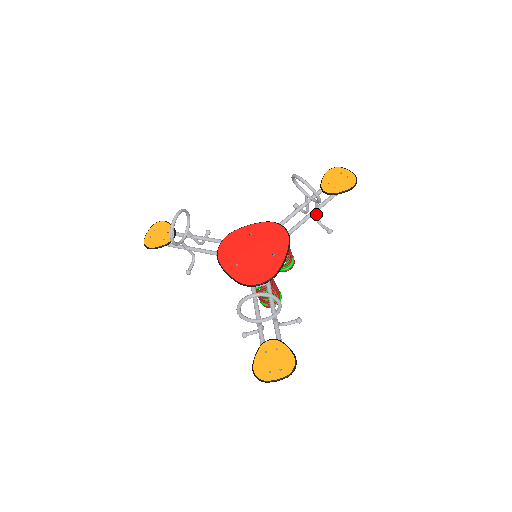
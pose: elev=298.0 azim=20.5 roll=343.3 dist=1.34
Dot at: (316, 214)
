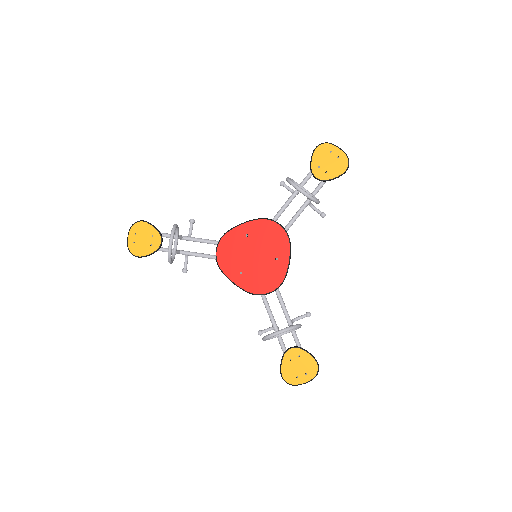
Dot at: (309, 202)
